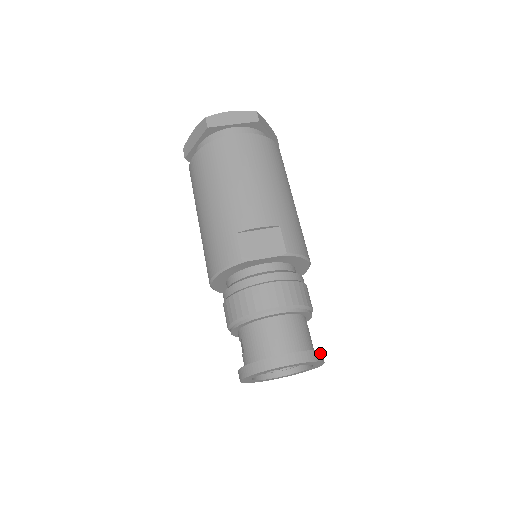
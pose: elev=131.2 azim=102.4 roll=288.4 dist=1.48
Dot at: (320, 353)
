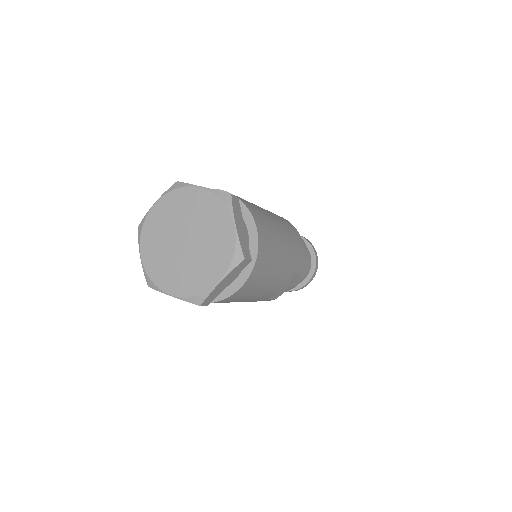
Dot at: (316, 255)
